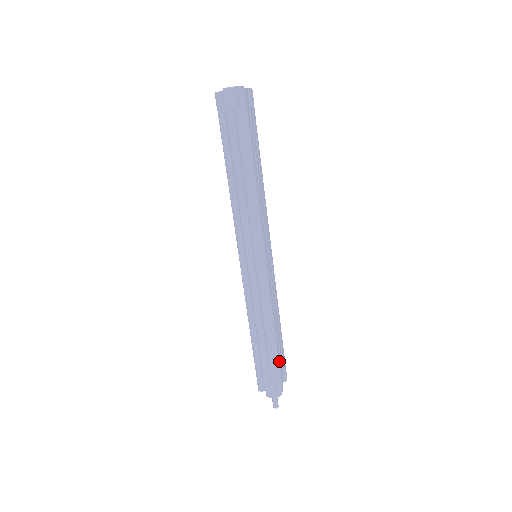
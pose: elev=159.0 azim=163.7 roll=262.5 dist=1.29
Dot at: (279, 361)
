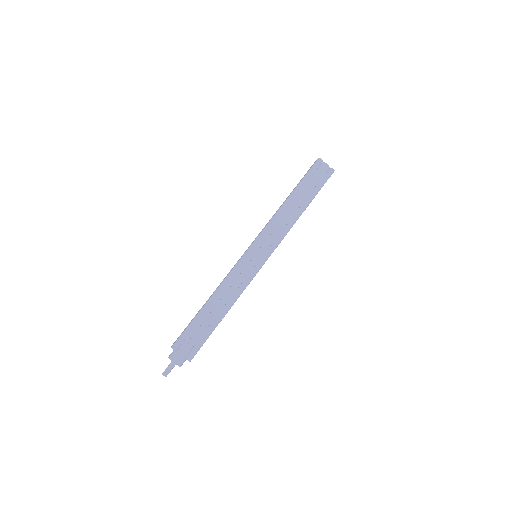
Dot at: occluded
